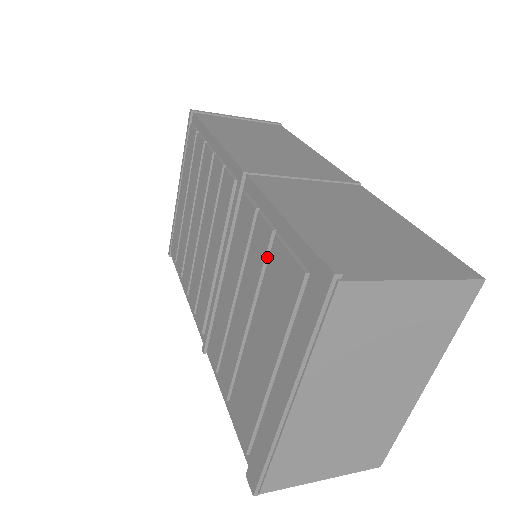
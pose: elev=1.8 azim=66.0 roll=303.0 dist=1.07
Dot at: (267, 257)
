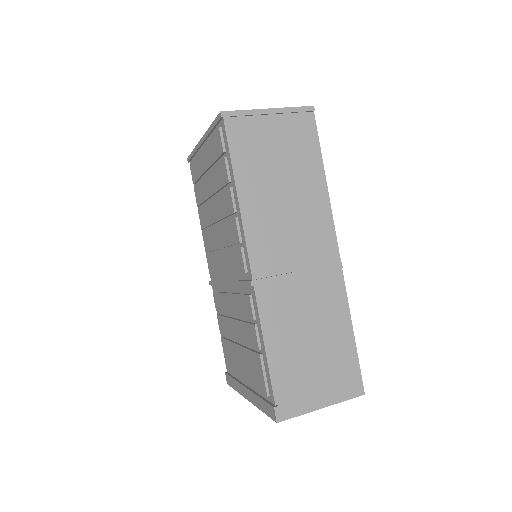
Dot at: (254, 347)
